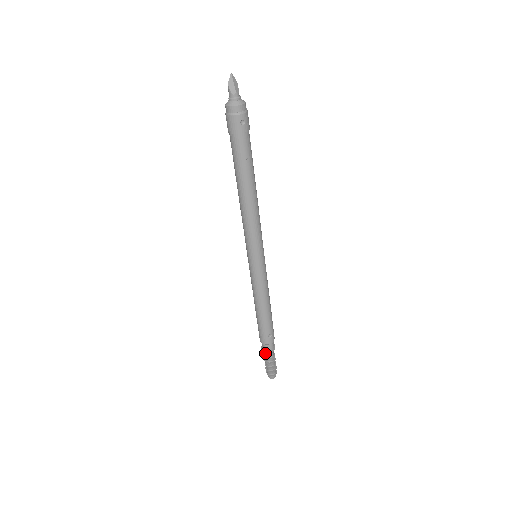
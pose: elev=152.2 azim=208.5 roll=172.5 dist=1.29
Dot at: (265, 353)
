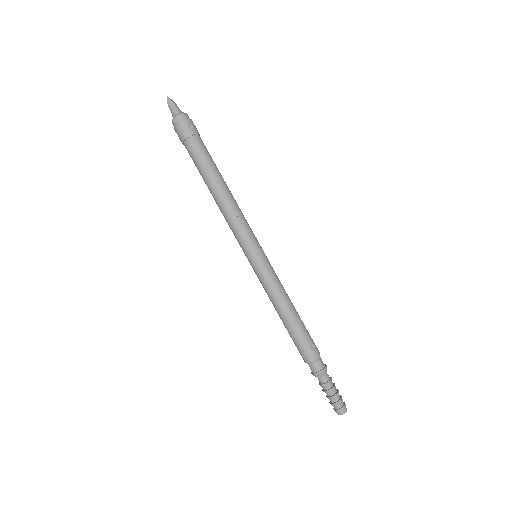
Dot at: (319, 378)
